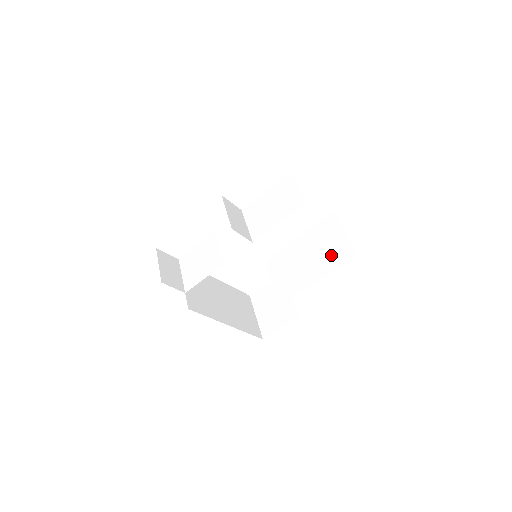
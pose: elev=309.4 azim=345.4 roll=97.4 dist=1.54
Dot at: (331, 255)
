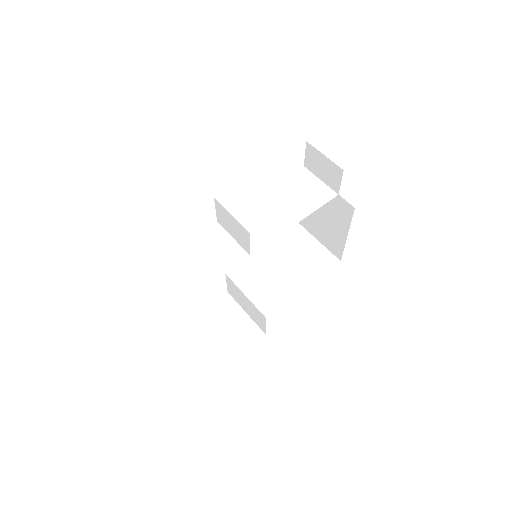
Dot at: (312, 262)
